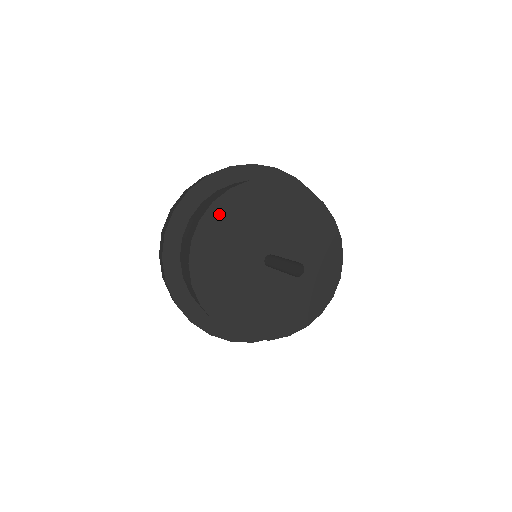
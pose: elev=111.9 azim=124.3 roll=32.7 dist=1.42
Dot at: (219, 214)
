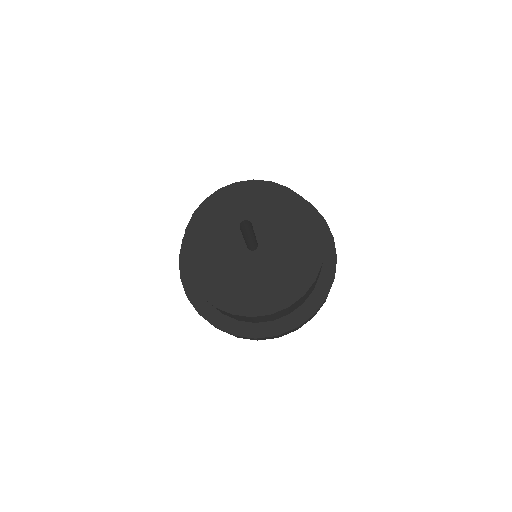
Dot at: (250, 189)
